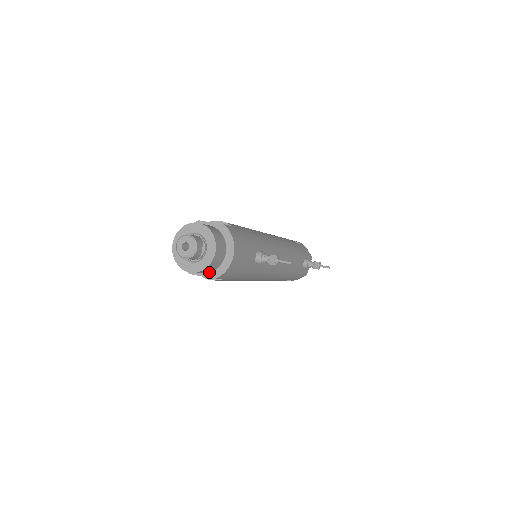
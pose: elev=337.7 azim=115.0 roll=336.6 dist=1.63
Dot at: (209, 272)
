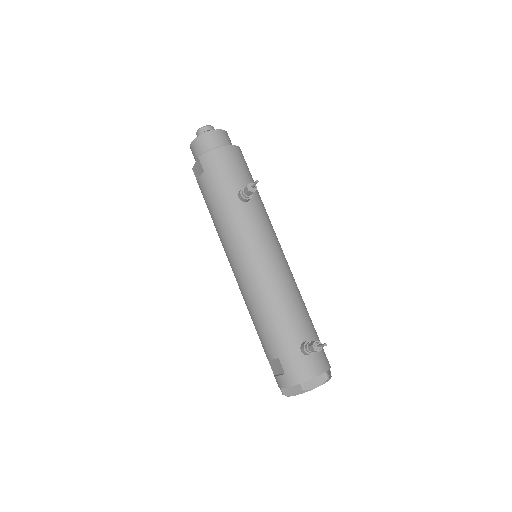
Dot at: occluded
